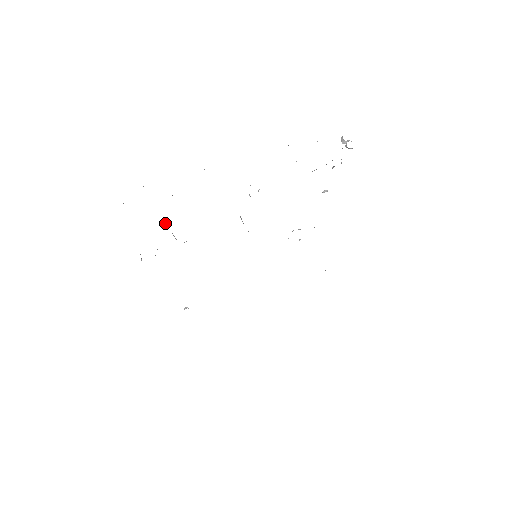
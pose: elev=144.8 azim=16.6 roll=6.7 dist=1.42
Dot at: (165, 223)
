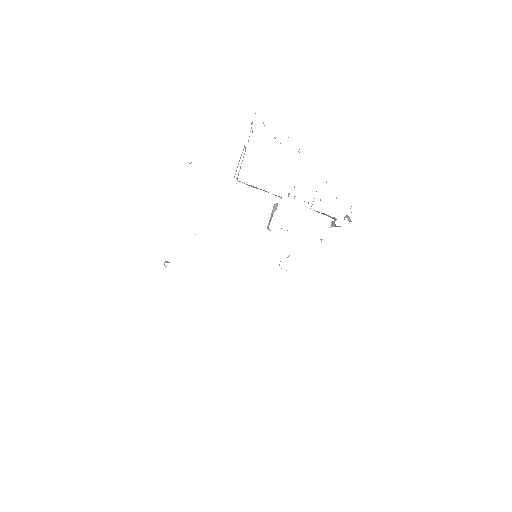
Dot at: occluded
